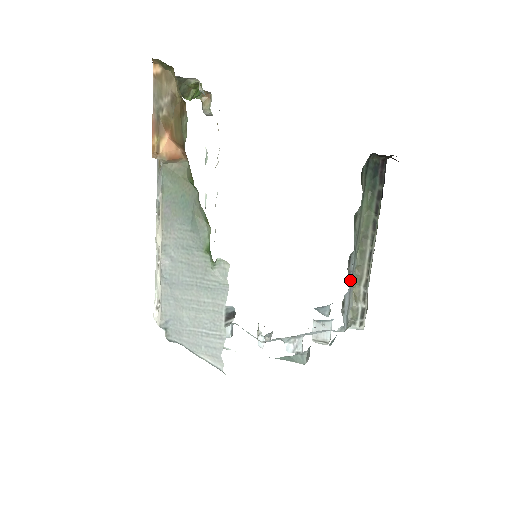
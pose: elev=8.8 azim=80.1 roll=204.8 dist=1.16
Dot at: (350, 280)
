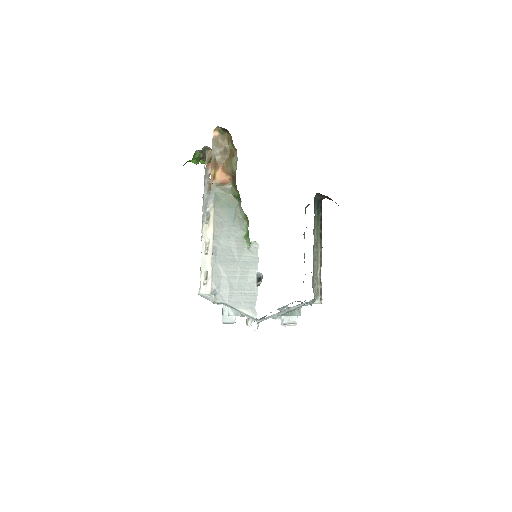
Dot at: (313, 268)
